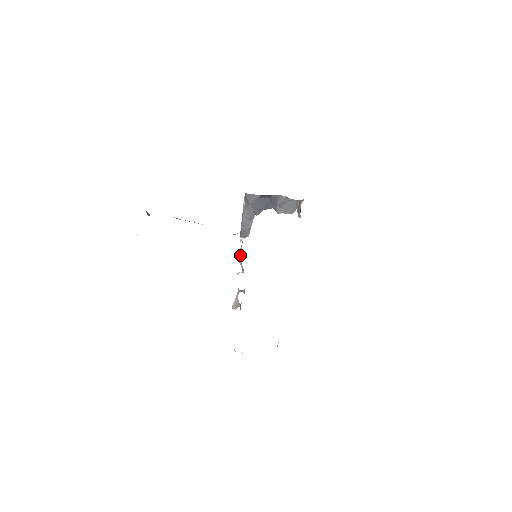
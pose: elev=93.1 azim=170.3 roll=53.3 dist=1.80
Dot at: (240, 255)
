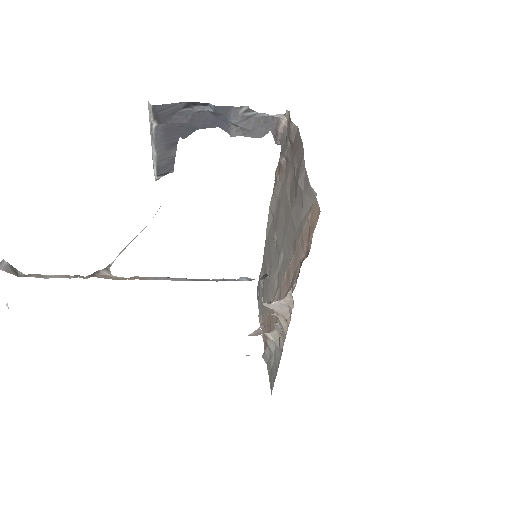
Dot at: (280, 309)
